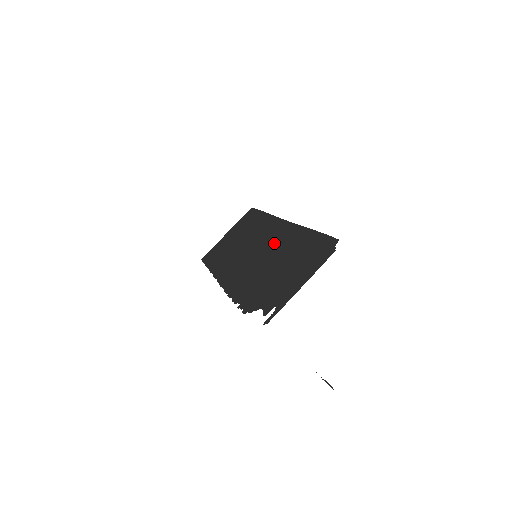
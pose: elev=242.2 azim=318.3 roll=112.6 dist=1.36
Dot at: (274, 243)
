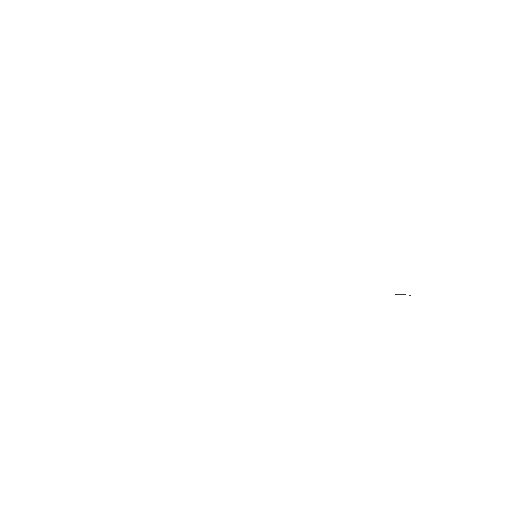
Dot at: occluded
